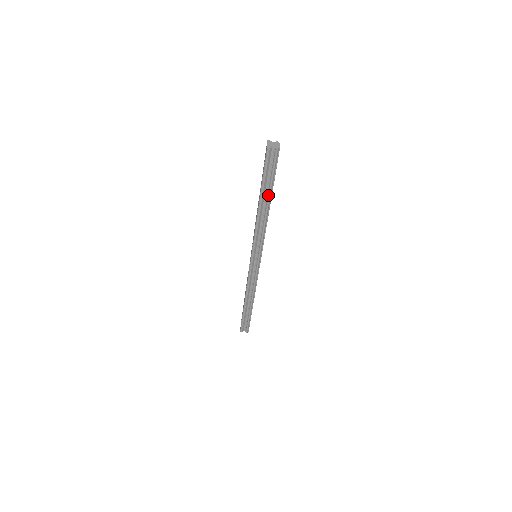
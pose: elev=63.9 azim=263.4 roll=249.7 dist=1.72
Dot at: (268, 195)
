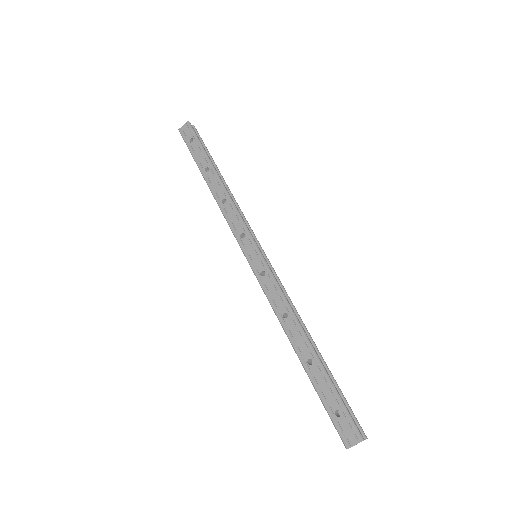
Dot at: occluded
